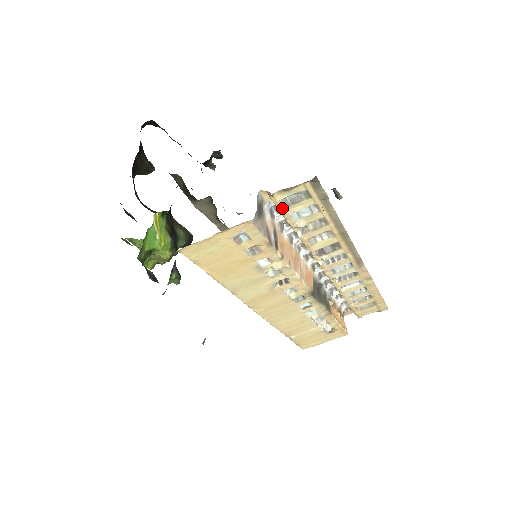
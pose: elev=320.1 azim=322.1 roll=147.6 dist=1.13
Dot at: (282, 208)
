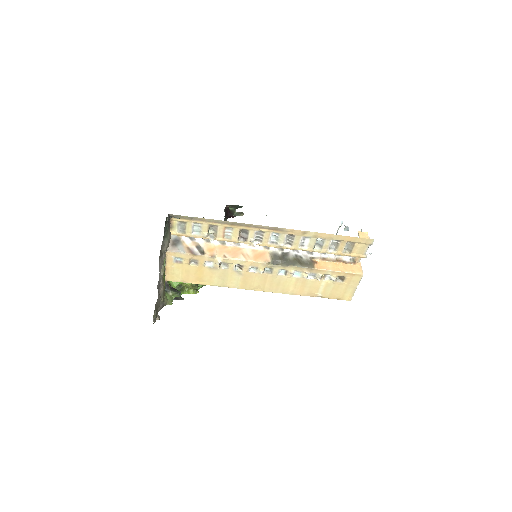
Dot at: (185, 235)
